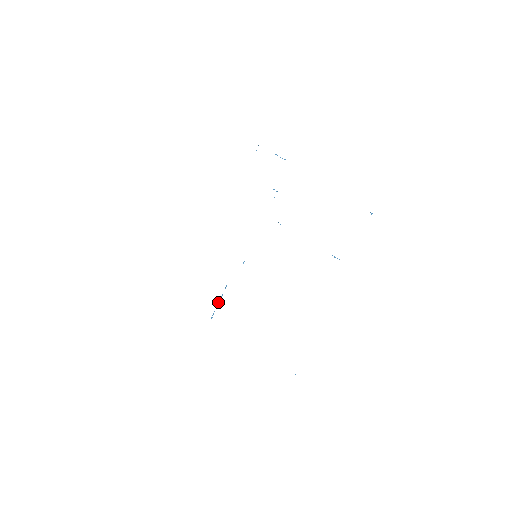
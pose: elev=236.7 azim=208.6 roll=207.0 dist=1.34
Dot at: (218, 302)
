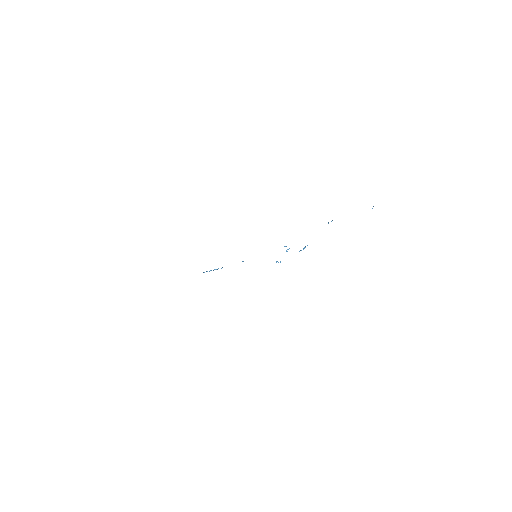
Dot at: occluded
